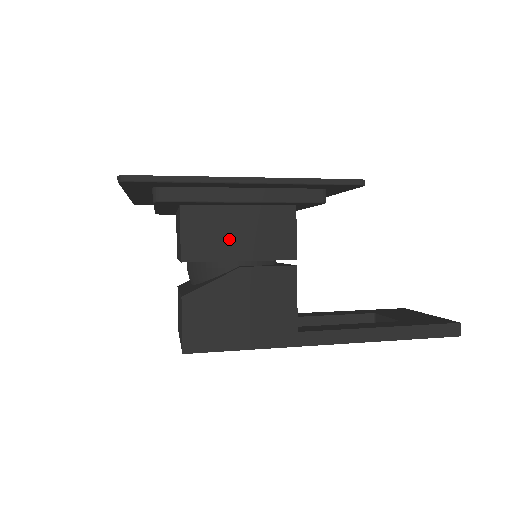
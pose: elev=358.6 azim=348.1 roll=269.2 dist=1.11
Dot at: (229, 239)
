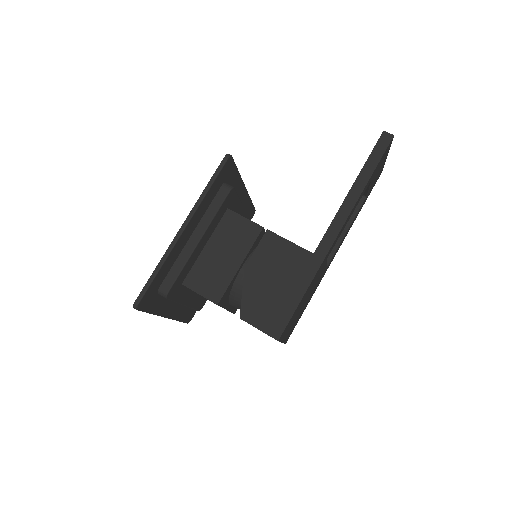
Dot at: (222, 265)
